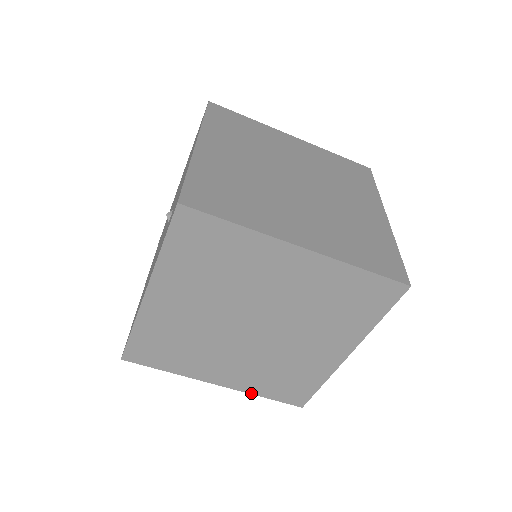
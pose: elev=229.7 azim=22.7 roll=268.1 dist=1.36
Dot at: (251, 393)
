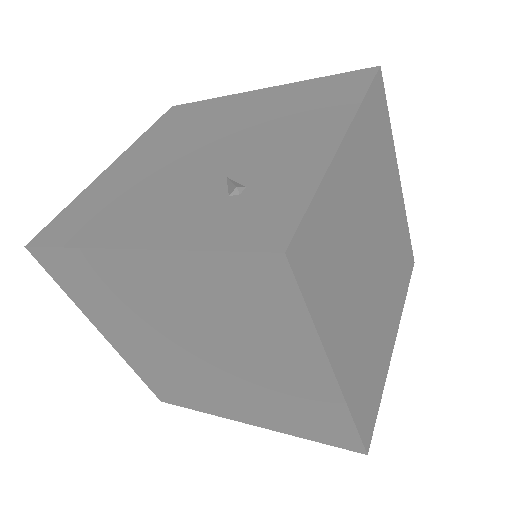
Dot at: (129, 364)
